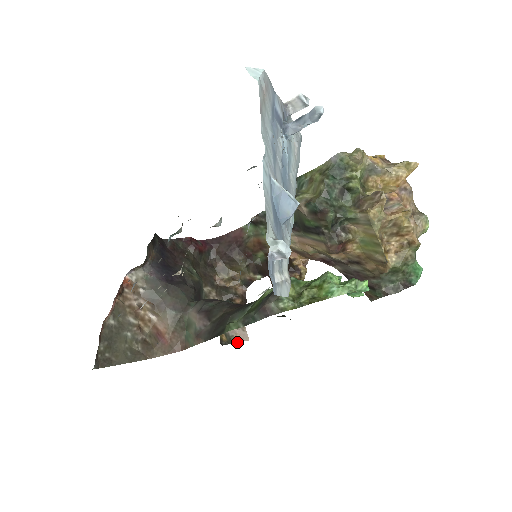
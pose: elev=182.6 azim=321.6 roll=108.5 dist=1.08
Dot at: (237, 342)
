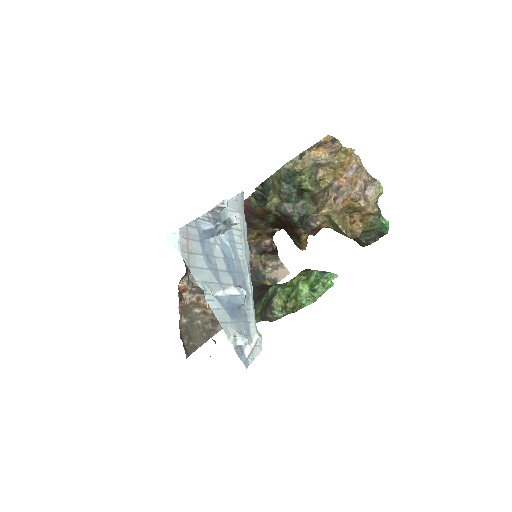
Dot at: (280, 280)
